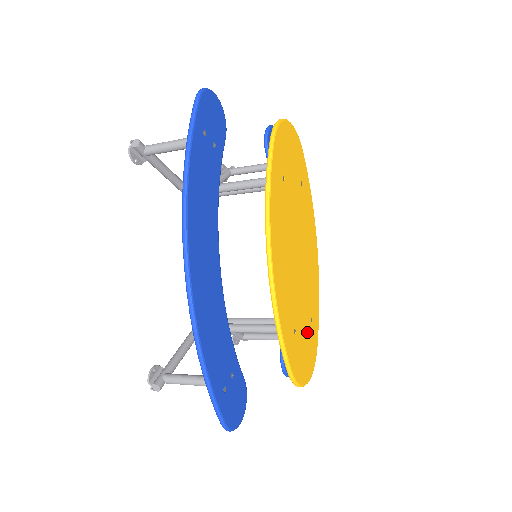
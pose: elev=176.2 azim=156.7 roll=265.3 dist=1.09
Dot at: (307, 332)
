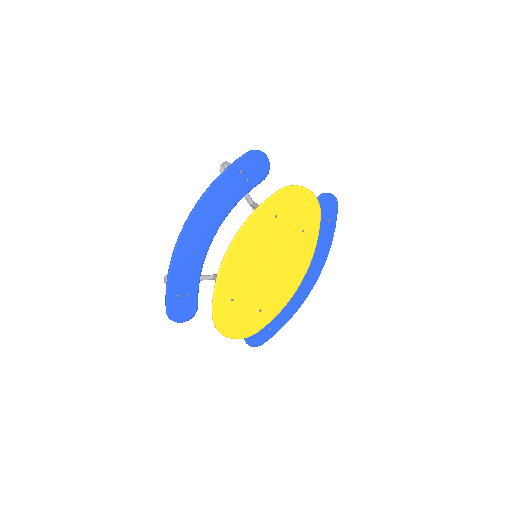
Dot at: (250, 313)
